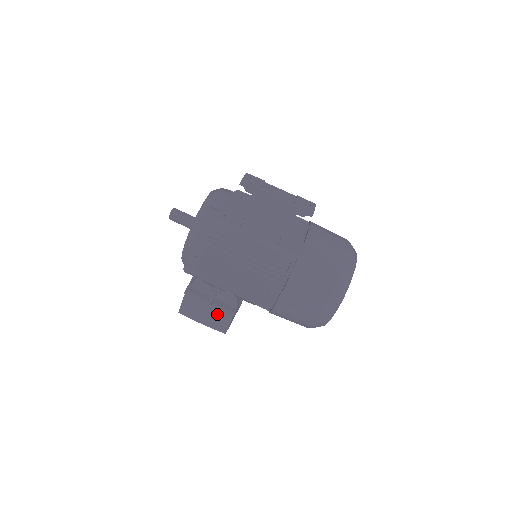
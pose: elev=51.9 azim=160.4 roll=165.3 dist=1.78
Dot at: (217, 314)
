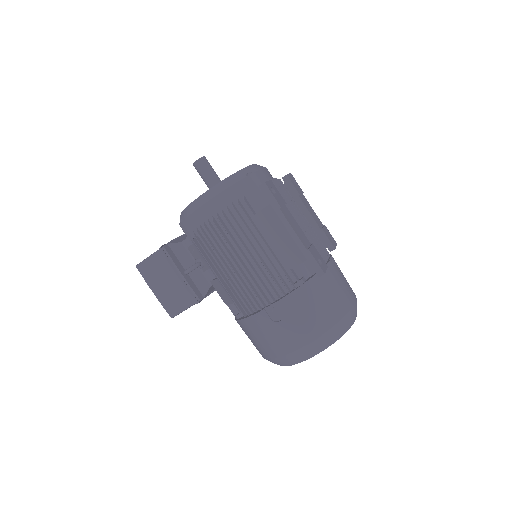
Dot at: (179, 291)
